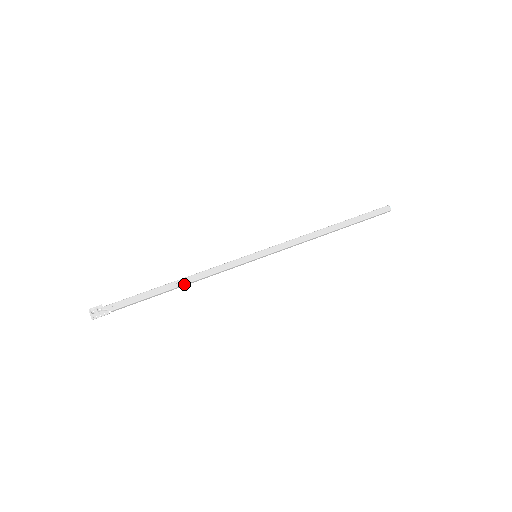
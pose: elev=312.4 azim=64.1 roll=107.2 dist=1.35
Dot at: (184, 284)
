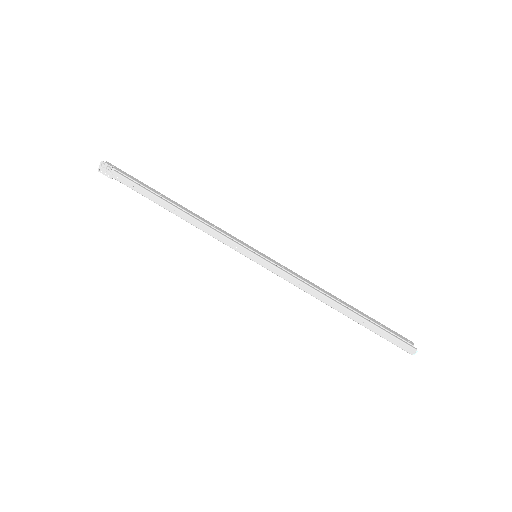
Dot at: occluded
